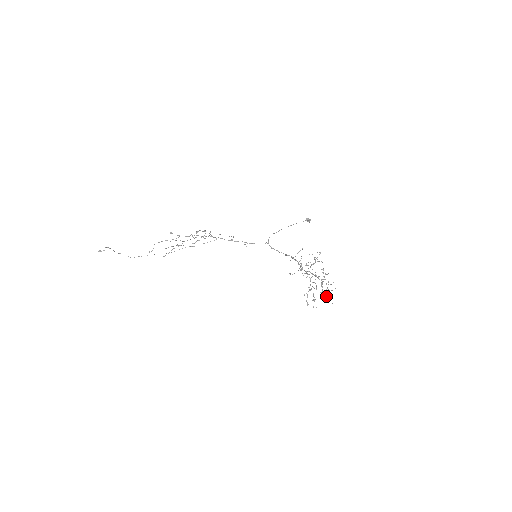
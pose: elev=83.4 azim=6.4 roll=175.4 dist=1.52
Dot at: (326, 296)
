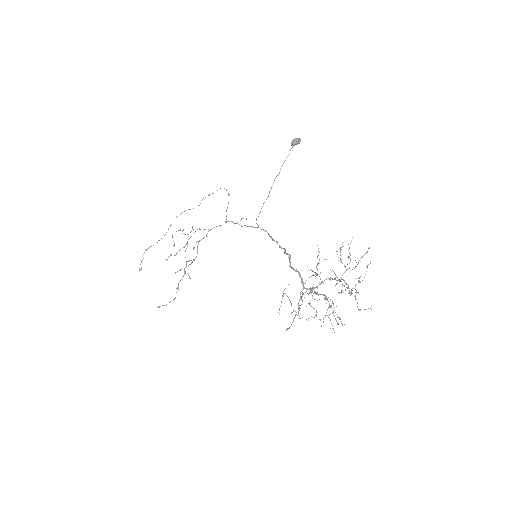
Dot at: (357, 292)
